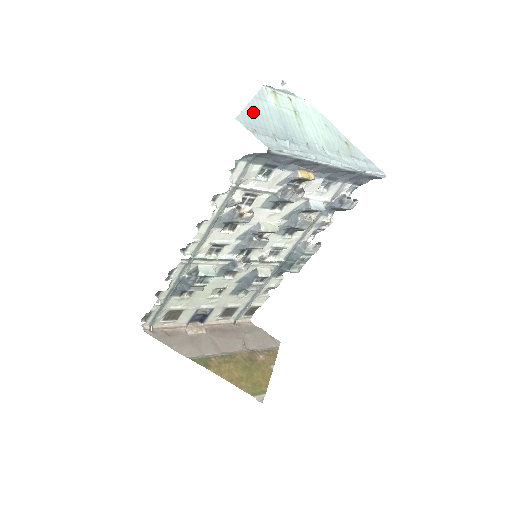
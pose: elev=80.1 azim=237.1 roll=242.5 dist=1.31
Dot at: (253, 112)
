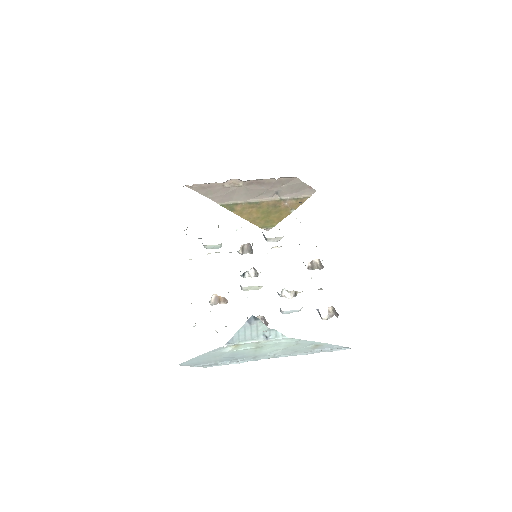
Dot at: (200, 358)
